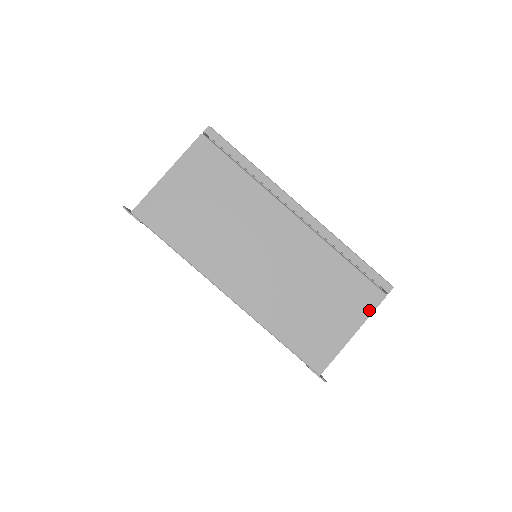
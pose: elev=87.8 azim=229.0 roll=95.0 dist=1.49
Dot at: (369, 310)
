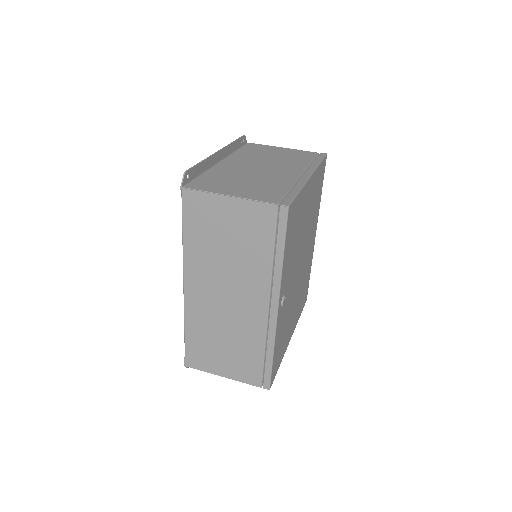
Dot at: (244, 380)
